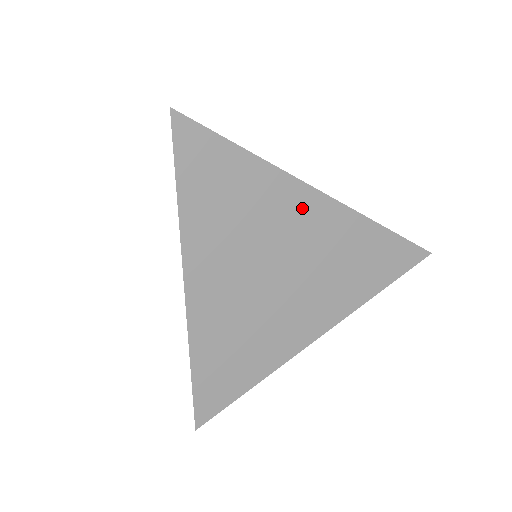
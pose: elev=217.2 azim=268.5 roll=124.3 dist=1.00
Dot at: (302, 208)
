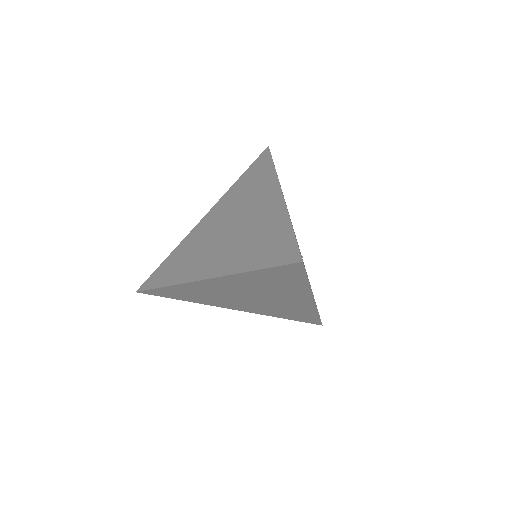
Dot at: (298, 298)
